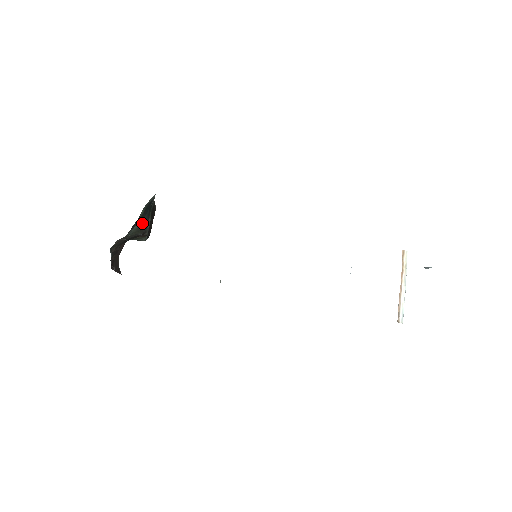
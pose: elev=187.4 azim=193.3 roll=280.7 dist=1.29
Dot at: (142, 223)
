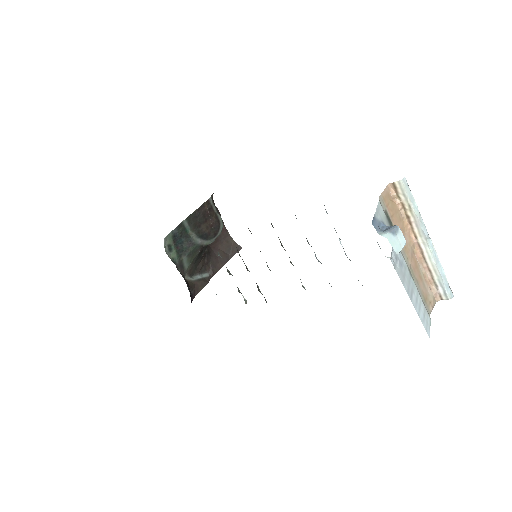
Dot at: (188, 251)
